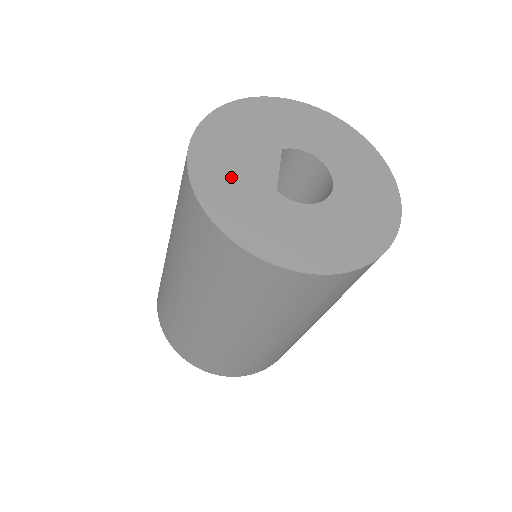
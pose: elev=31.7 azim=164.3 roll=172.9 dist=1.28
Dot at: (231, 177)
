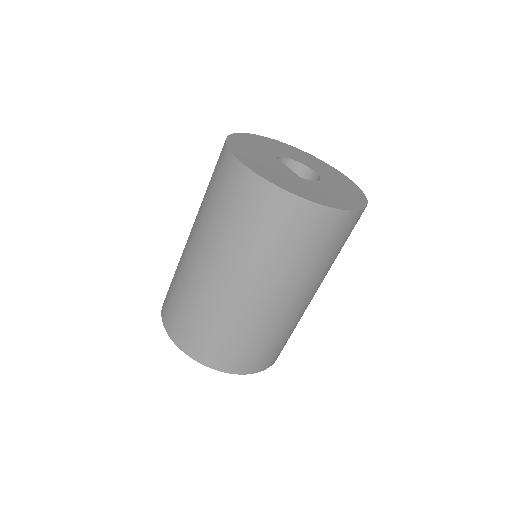
Dot at: (277, 174)
